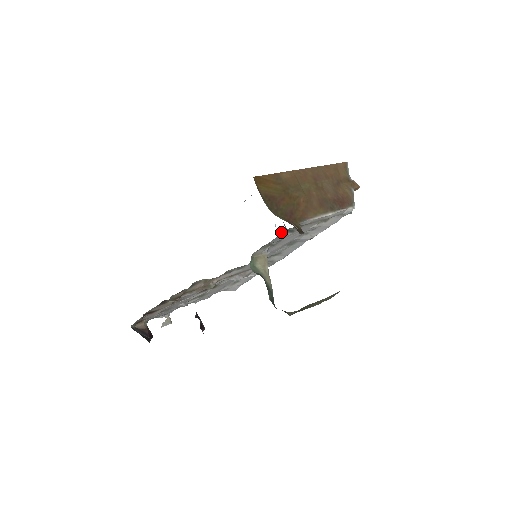
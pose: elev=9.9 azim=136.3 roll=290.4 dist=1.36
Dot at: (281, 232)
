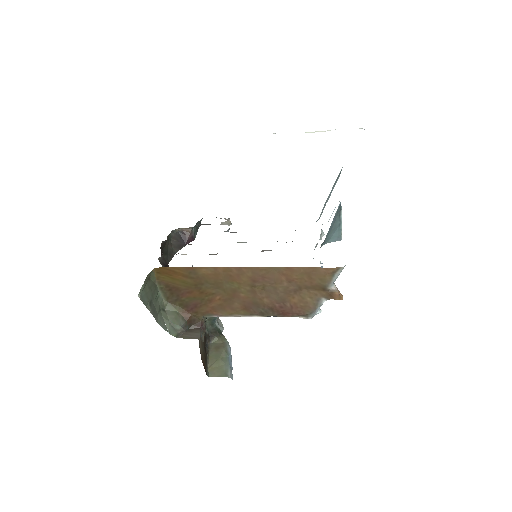
Dot at: occluded
